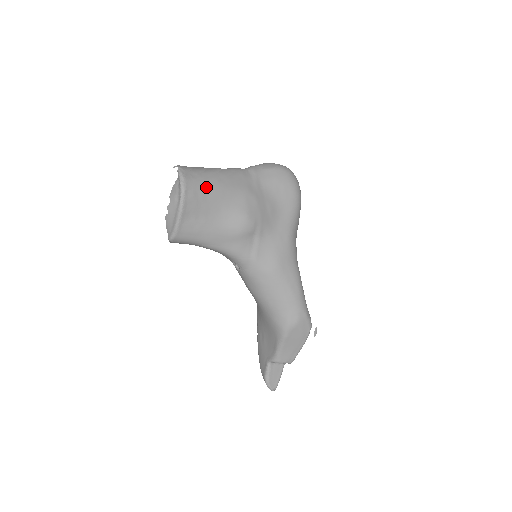
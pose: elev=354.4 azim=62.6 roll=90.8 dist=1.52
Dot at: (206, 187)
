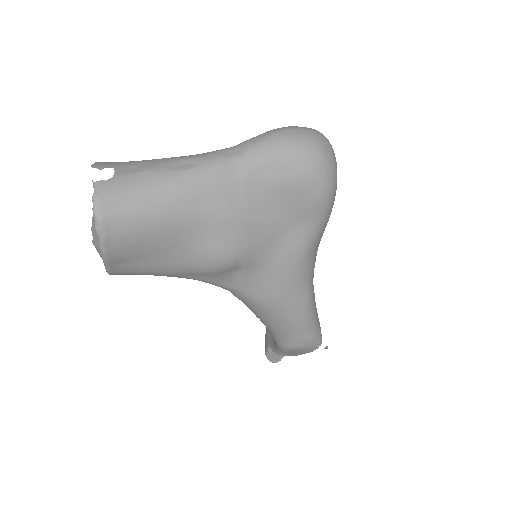
Dot at: (144, 225)
